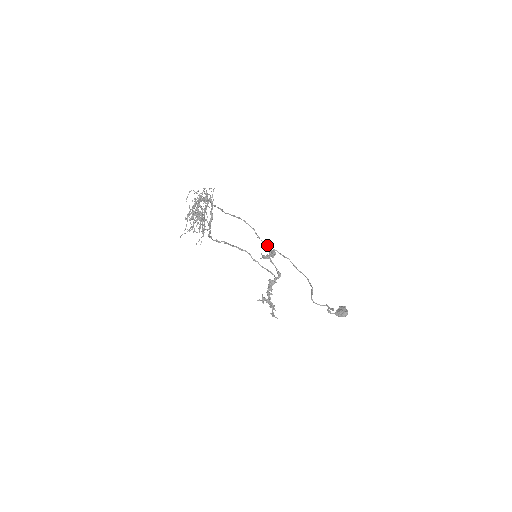
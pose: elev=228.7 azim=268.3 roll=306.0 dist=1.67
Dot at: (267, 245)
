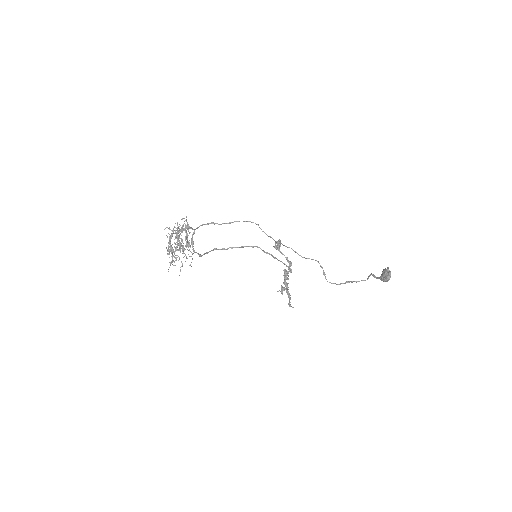
Dot at: occluded
